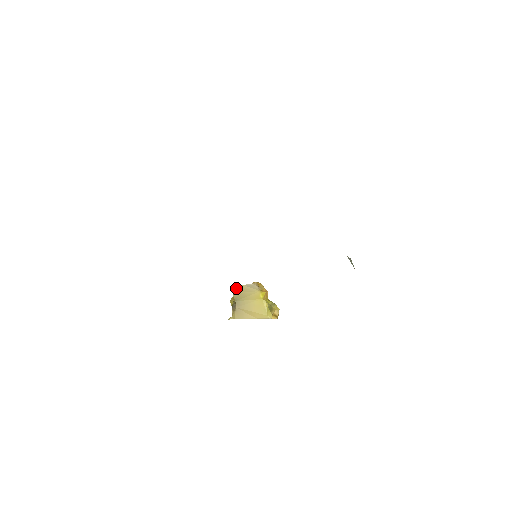
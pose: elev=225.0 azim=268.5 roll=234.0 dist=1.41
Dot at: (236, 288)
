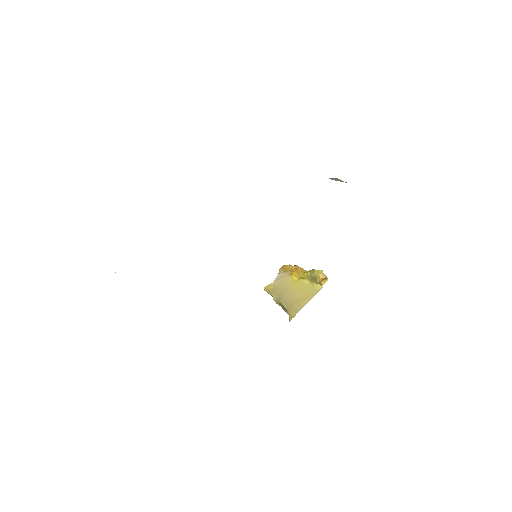
Dot at: (269, 291)
